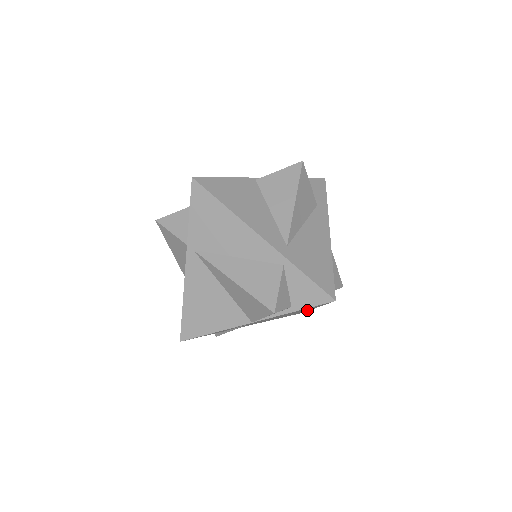
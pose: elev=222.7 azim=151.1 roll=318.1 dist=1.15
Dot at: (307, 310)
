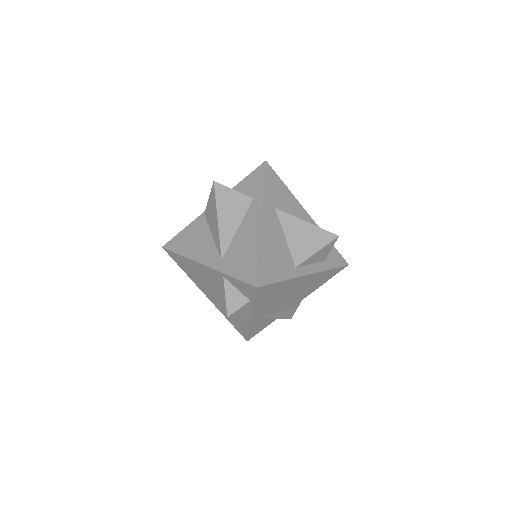
Dot at: (315, 275)
